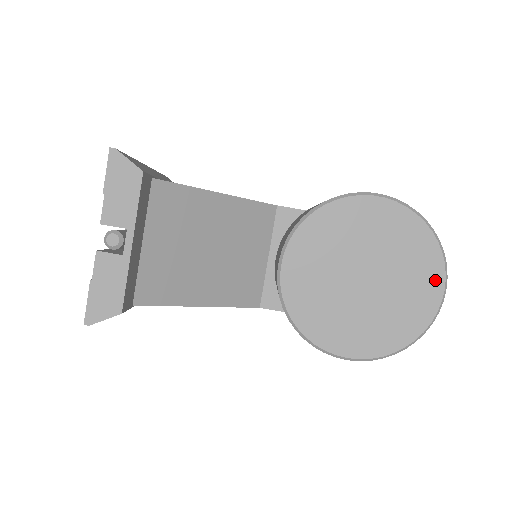
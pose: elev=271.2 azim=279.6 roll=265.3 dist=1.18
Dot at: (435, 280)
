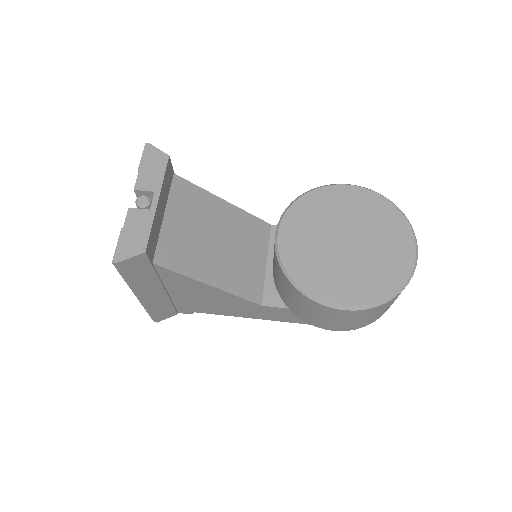
Dot at: (406, 240)
